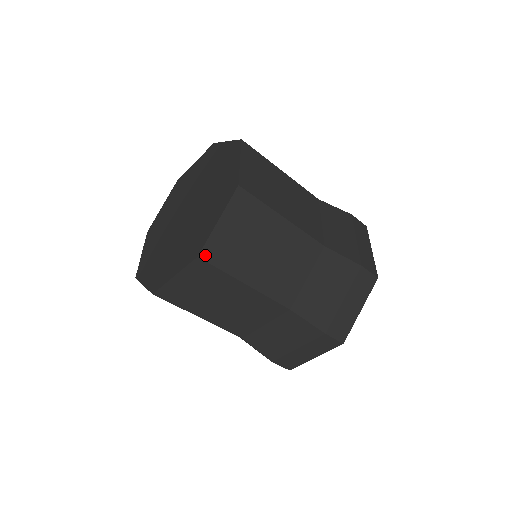
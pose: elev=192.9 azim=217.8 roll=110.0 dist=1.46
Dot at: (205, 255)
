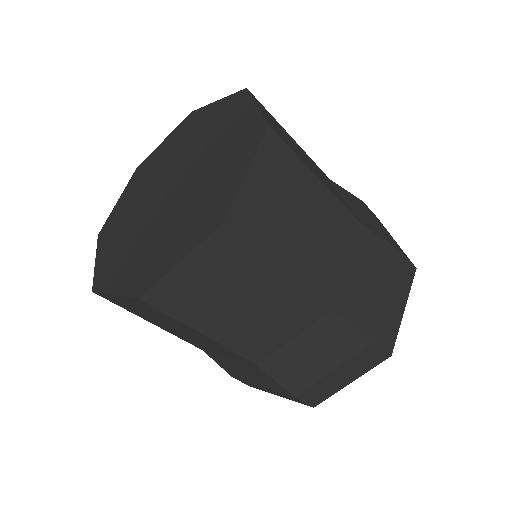
Dot at: (232, 222)
